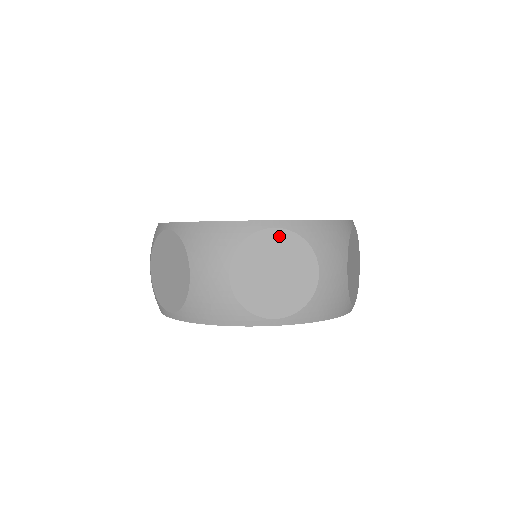
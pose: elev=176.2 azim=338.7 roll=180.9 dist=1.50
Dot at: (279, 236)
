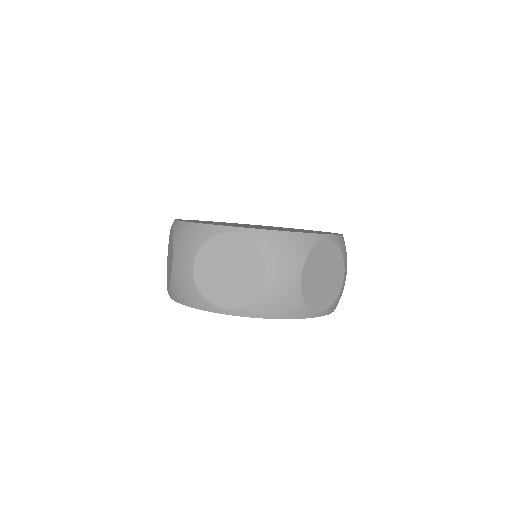
Dot at: (235, 240)
